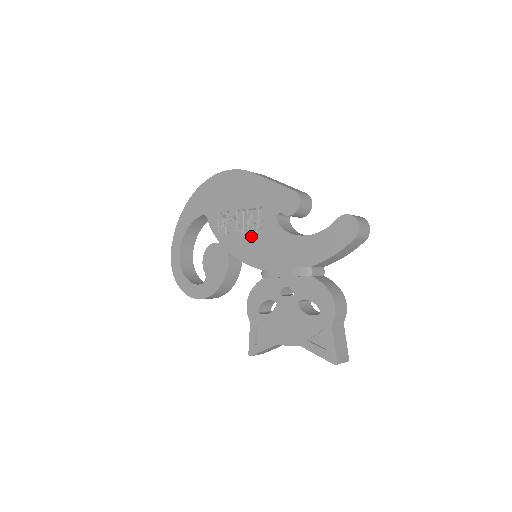
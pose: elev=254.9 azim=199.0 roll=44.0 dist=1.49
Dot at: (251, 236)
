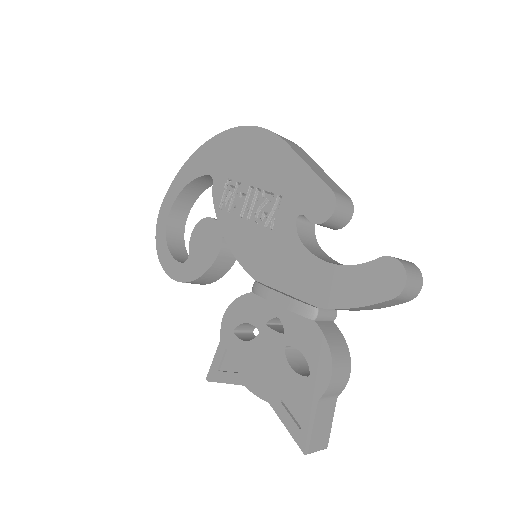
Dot at: (256, 229)
